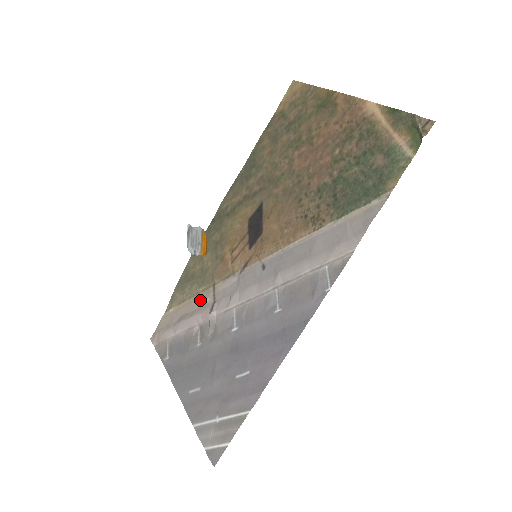
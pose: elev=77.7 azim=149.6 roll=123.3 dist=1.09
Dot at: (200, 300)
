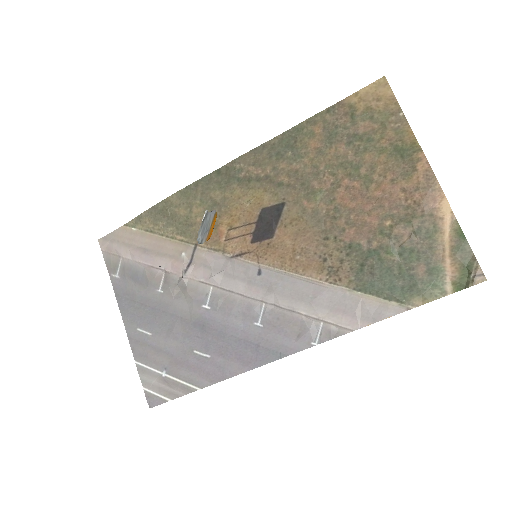
Dot at: (174, 247)
